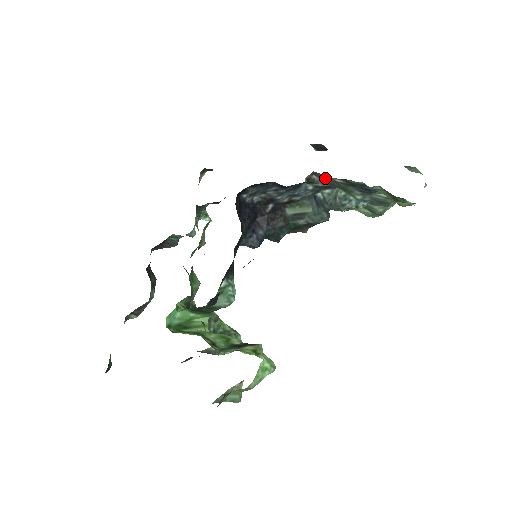
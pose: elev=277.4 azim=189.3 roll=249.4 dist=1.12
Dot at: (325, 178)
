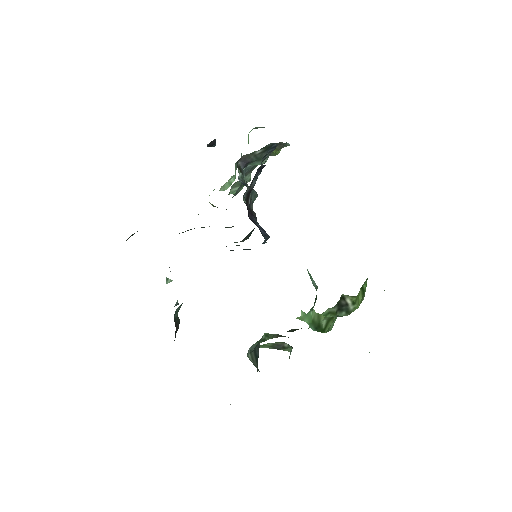
Dot at: (247, 158)
